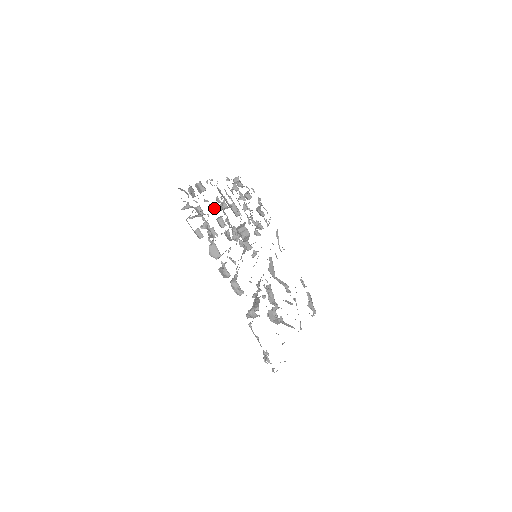
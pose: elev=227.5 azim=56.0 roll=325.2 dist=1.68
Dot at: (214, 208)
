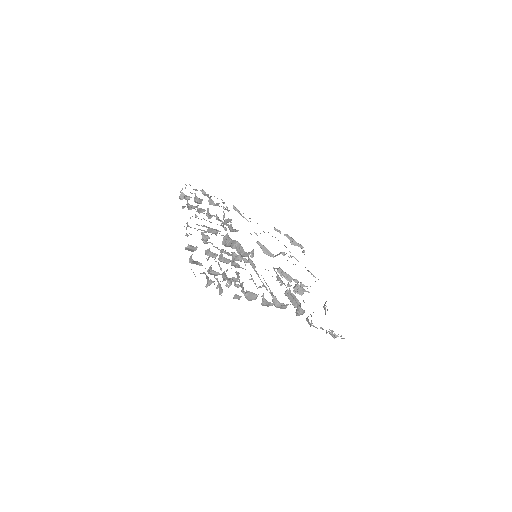
Dot at: (213, 255)
